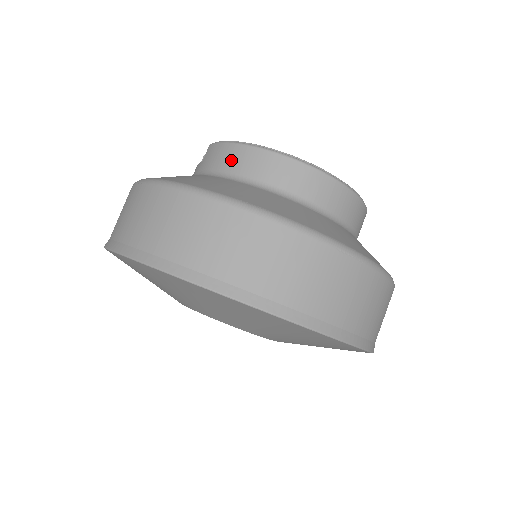
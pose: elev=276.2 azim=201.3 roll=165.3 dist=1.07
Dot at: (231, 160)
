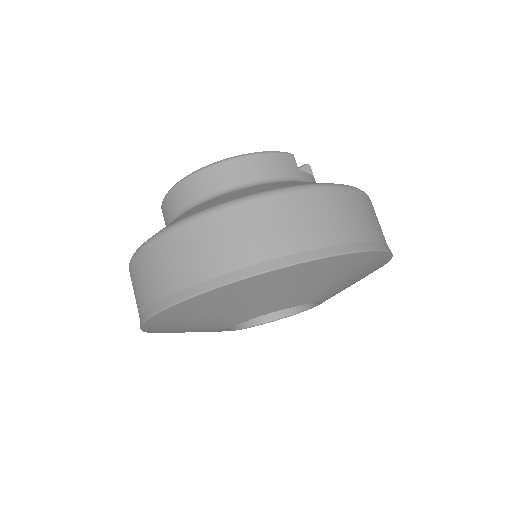
Dot at: (164, 220)
